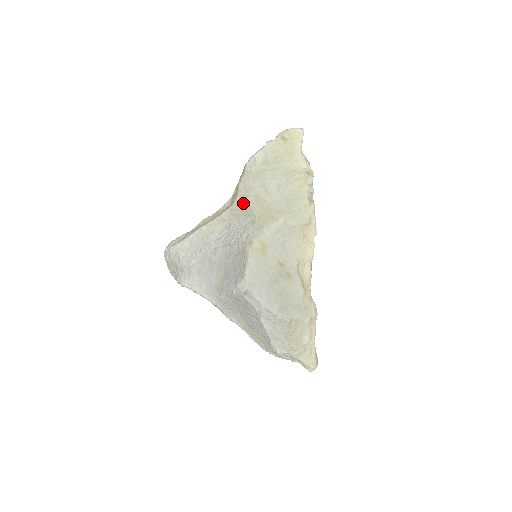
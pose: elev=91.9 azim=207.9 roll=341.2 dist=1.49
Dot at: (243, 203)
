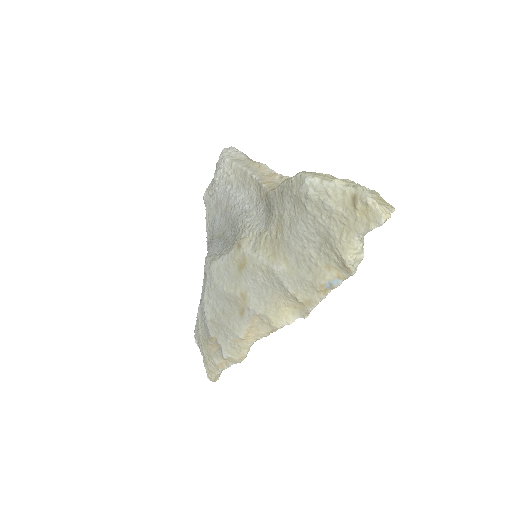
Dot at: (272, 204)
